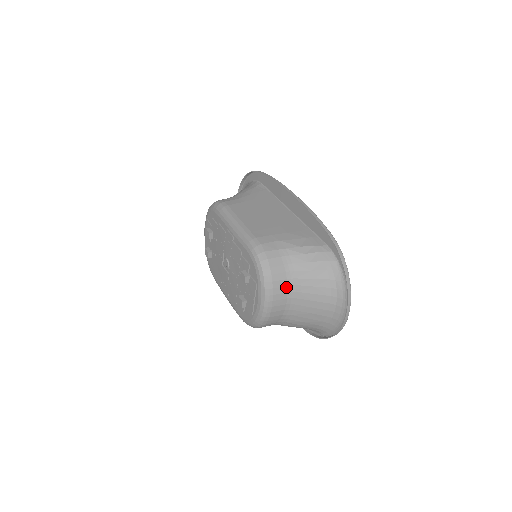
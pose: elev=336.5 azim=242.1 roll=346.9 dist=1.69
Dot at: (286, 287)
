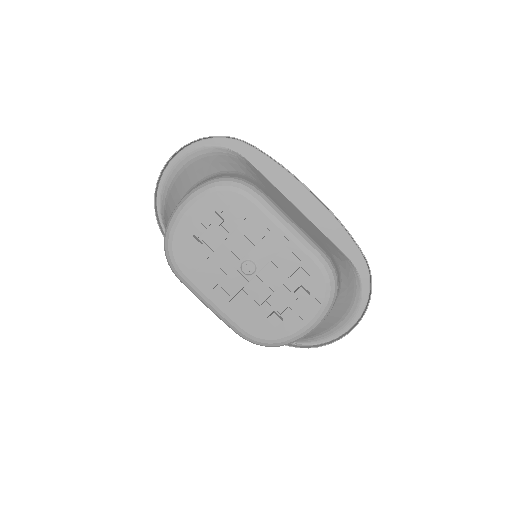
Dot at: occluded
